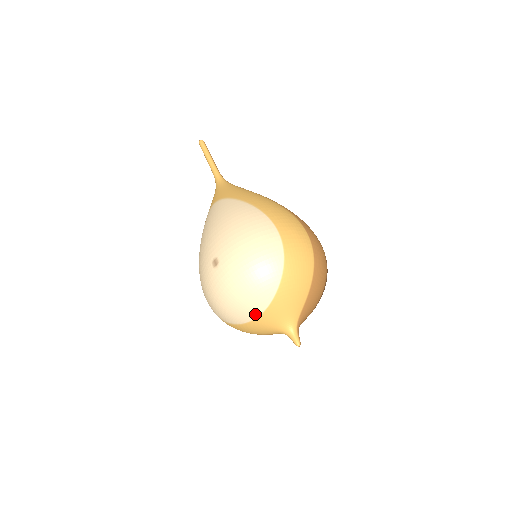
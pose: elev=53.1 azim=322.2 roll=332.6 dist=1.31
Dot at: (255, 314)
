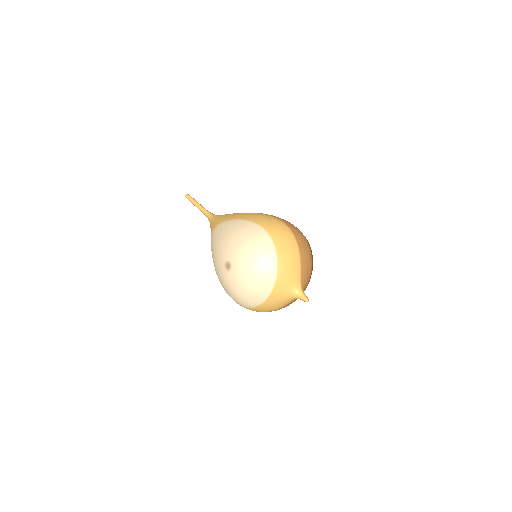
Dot at: (269, 290)
